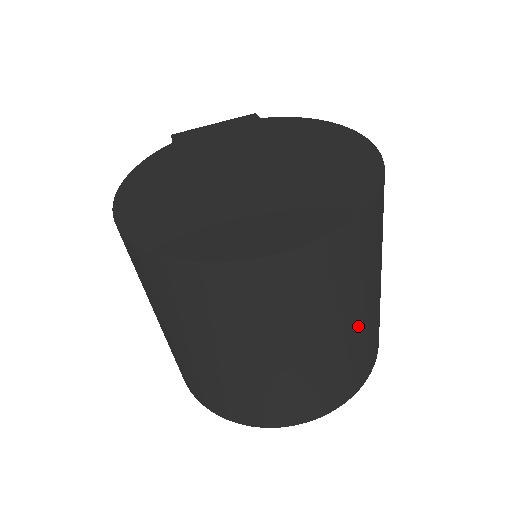
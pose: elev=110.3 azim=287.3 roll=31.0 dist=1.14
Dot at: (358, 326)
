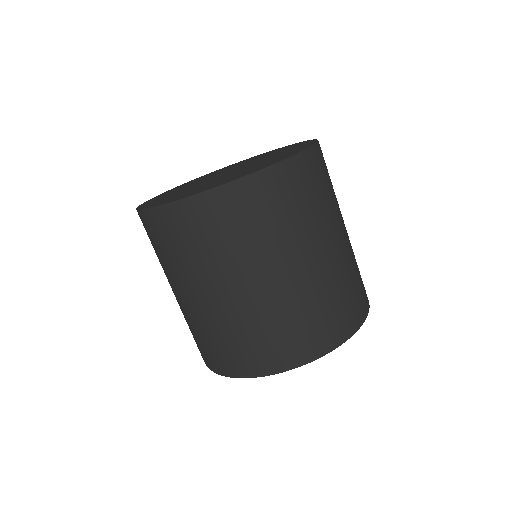
Dot at: (323, 261)
